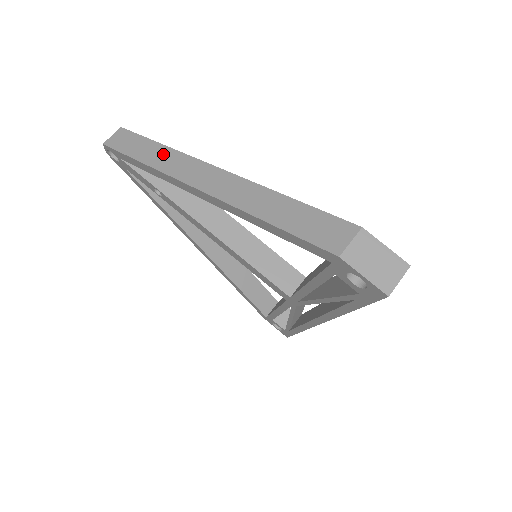
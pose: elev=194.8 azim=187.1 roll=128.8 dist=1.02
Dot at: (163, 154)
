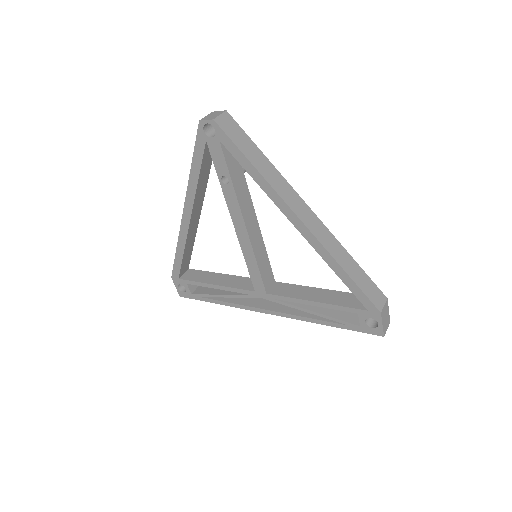
Dot at: (272, 172)
